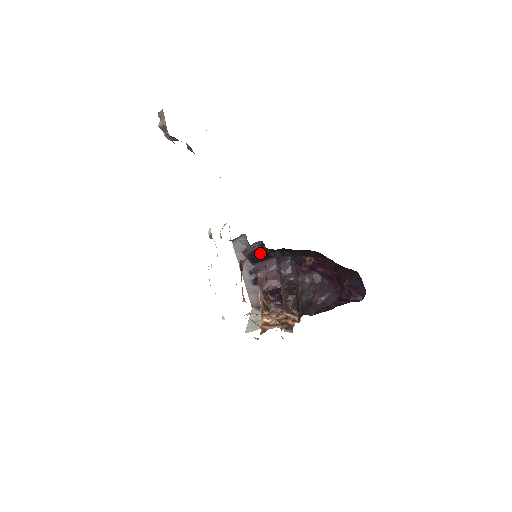
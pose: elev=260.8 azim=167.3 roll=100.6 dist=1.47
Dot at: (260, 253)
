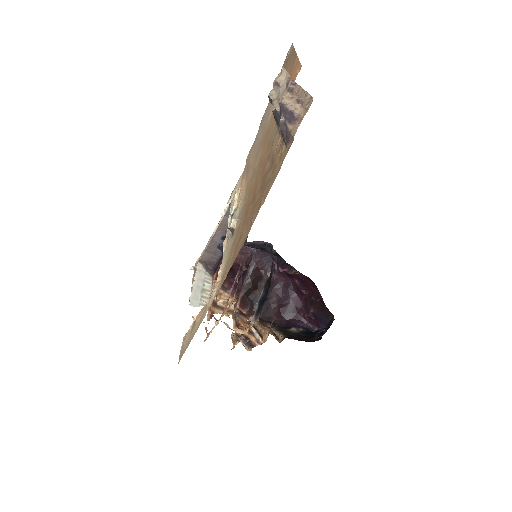
Dot at: (258, 248)
